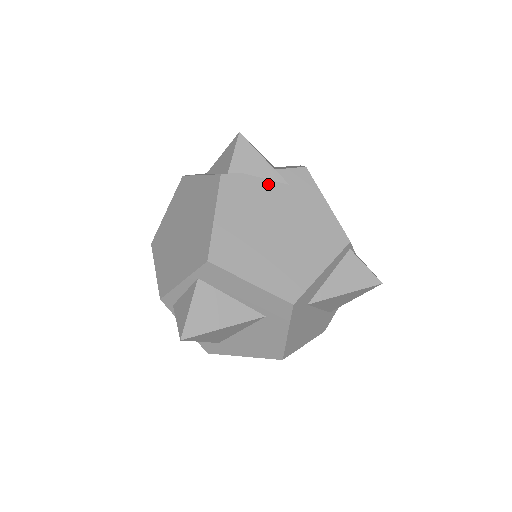
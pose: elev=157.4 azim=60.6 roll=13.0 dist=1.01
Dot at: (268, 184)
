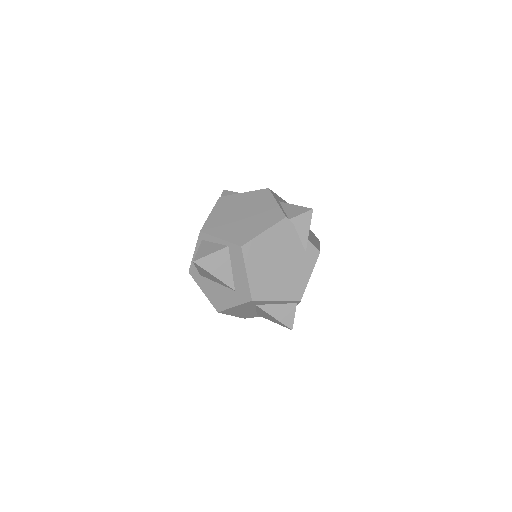
Dot at: (298, 242)
